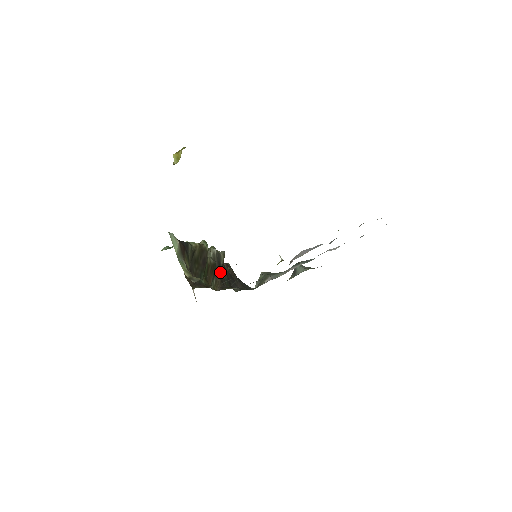
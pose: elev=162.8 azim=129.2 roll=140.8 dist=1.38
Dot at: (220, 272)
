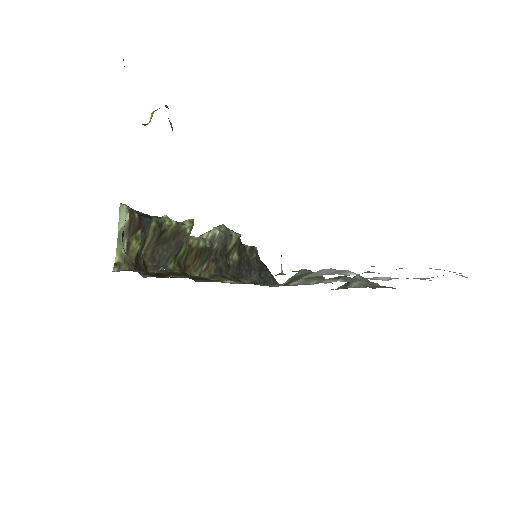
Dot at: (222, 257)
